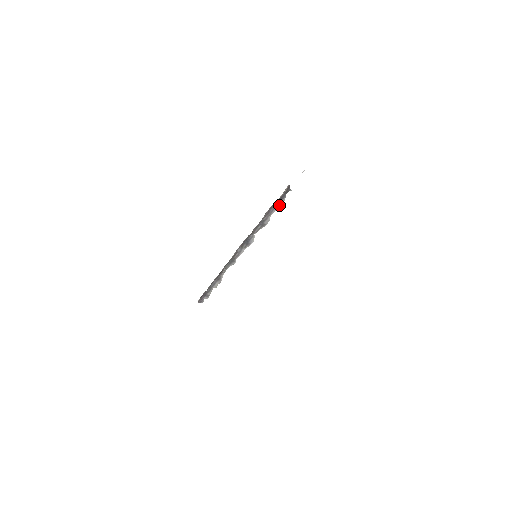
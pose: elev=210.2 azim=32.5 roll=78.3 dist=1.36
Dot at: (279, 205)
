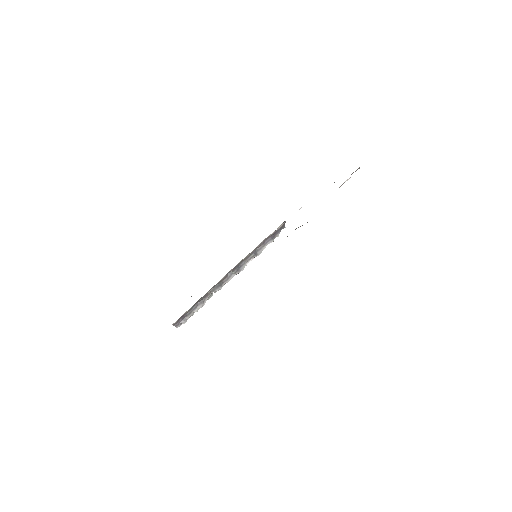
Dot at: (273, 239)
